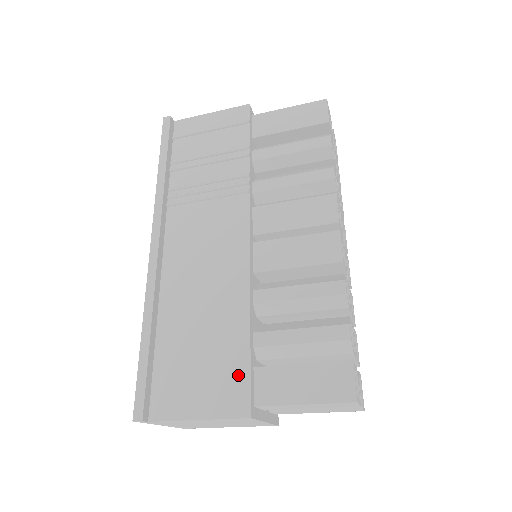
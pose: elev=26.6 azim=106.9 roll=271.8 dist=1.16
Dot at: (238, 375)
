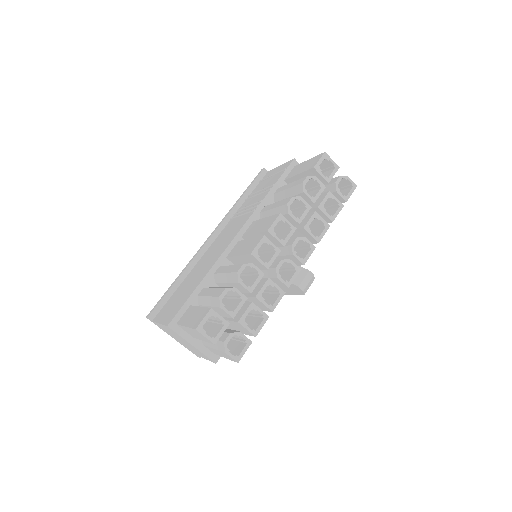
Dot at: (180, 305)
